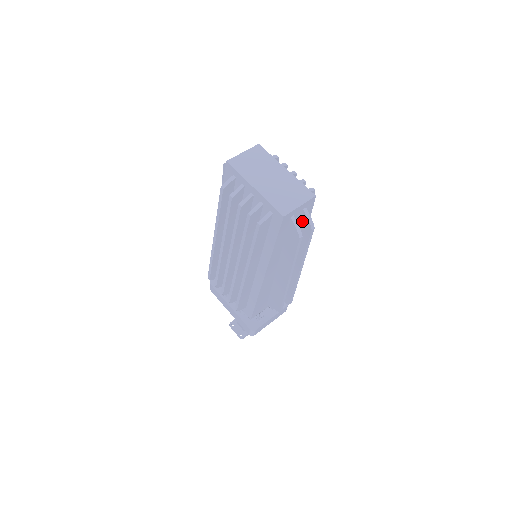
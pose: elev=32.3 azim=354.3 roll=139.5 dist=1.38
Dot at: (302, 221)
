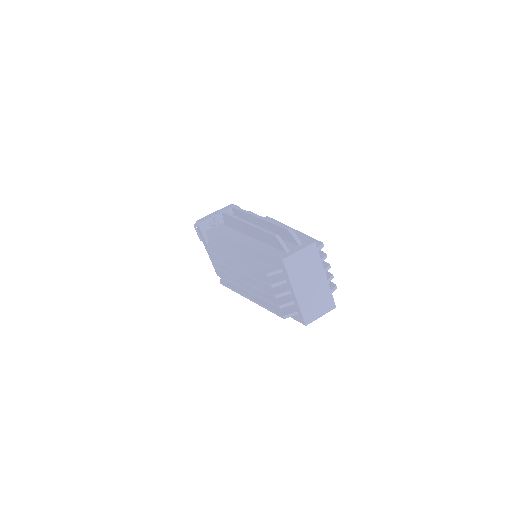
Dot at: occluded
